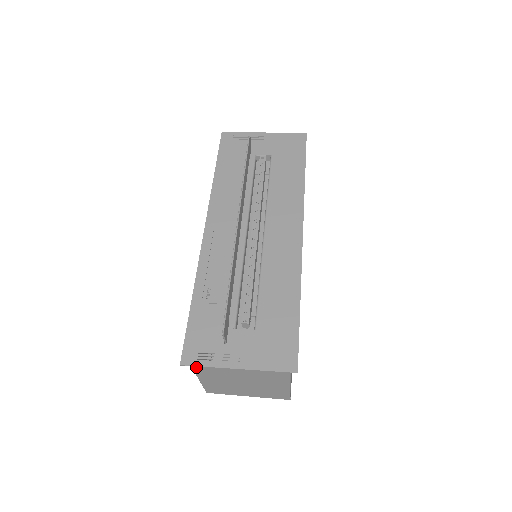
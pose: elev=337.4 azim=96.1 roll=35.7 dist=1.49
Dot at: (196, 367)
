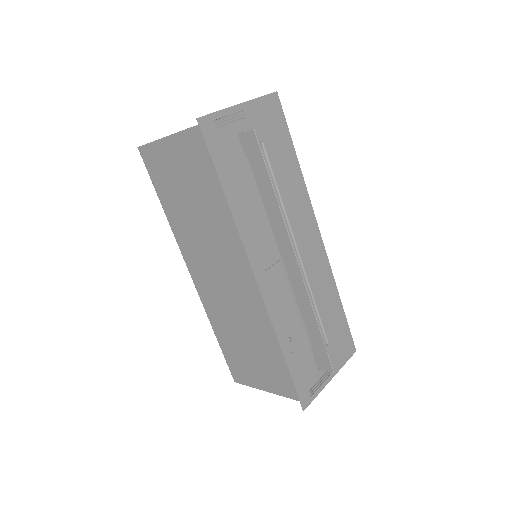
Dot at: occluded
